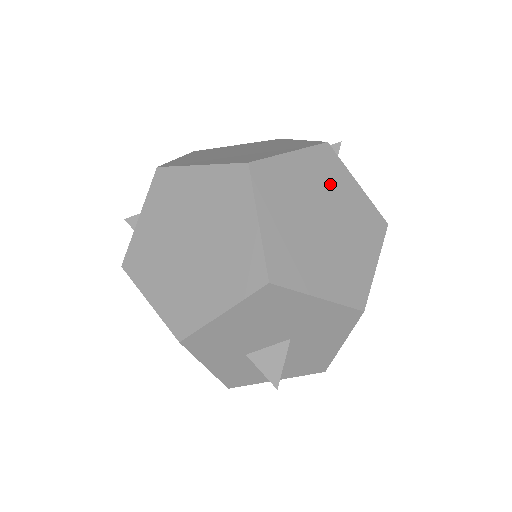
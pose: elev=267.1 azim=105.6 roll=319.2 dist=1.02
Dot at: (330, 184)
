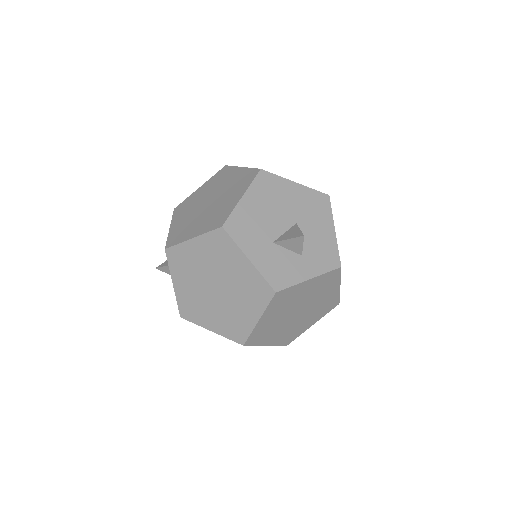
Dot at: occluded
